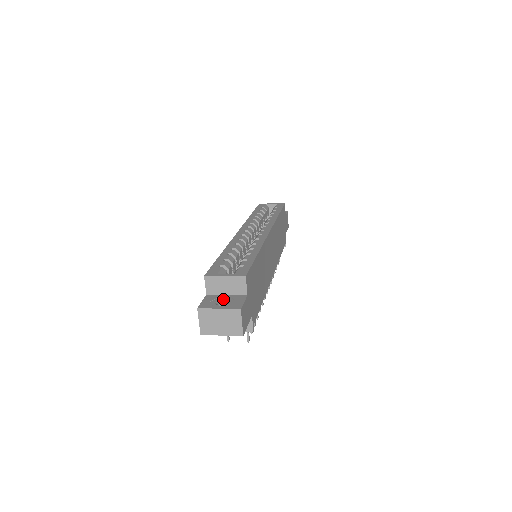
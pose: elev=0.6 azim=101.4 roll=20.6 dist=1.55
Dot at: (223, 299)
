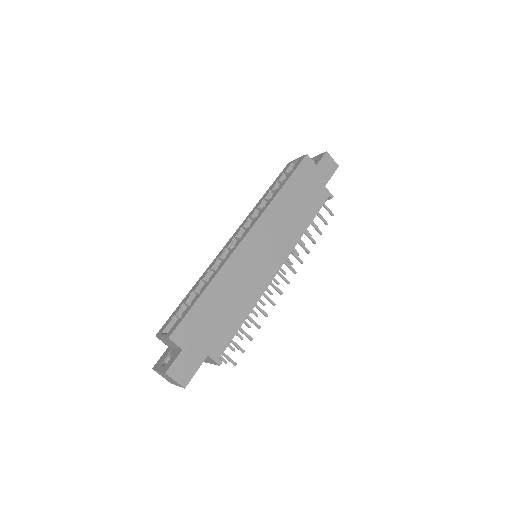
Dot at: (170, 355)
